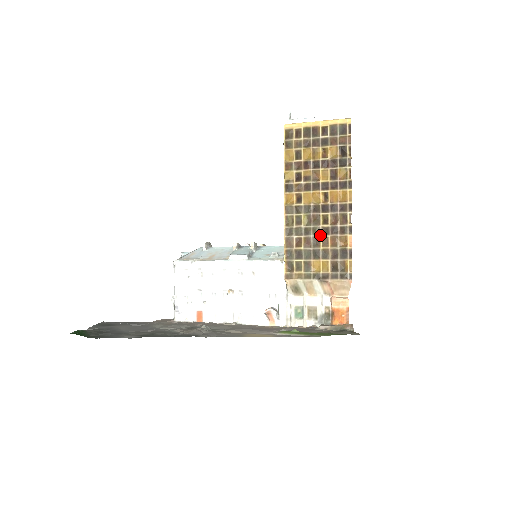
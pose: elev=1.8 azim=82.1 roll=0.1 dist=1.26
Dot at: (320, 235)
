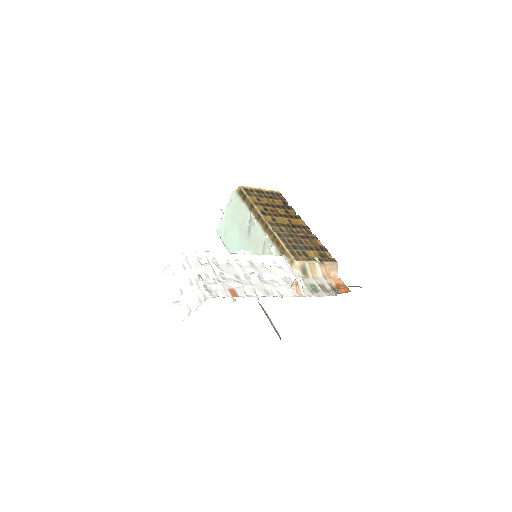
Dot at: (301, 238)
